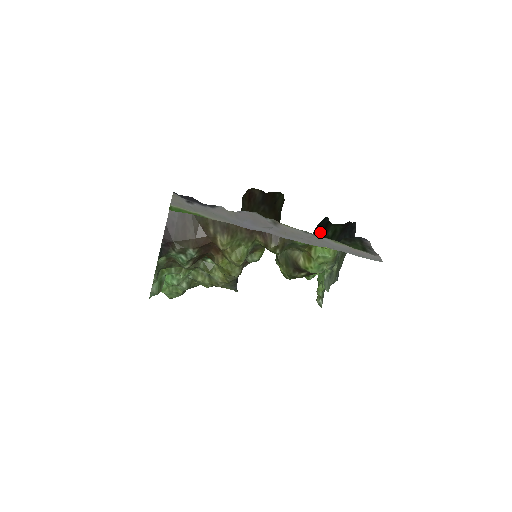
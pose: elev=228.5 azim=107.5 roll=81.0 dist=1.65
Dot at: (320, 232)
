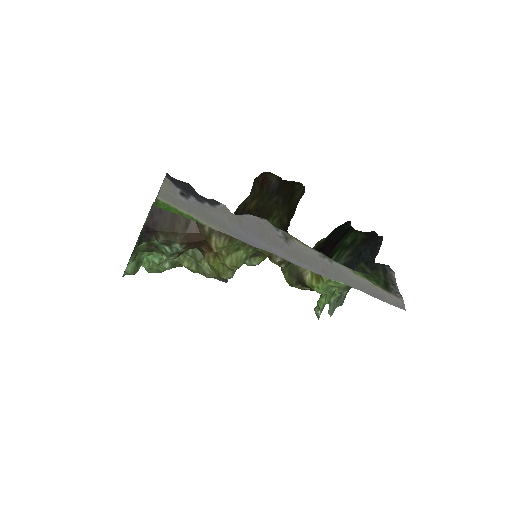
Dot at: (337, 236)
